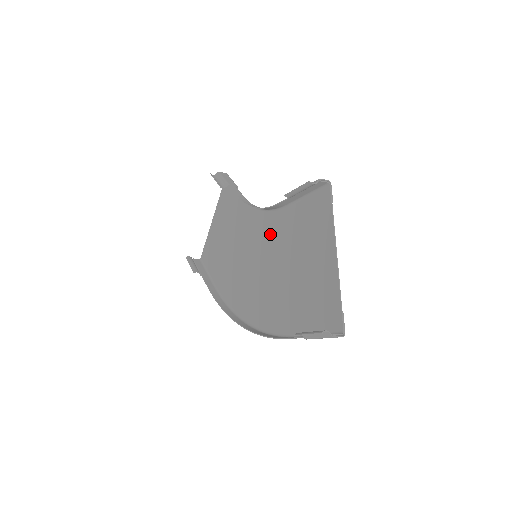
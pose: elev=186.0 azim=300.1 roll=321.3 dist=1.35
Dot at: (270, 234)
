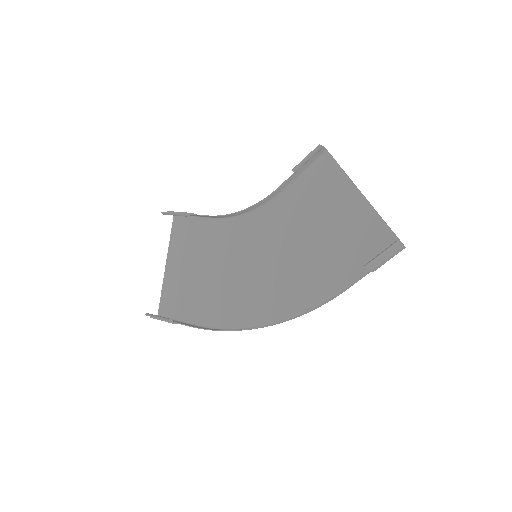
Dot at: (268, 227)
